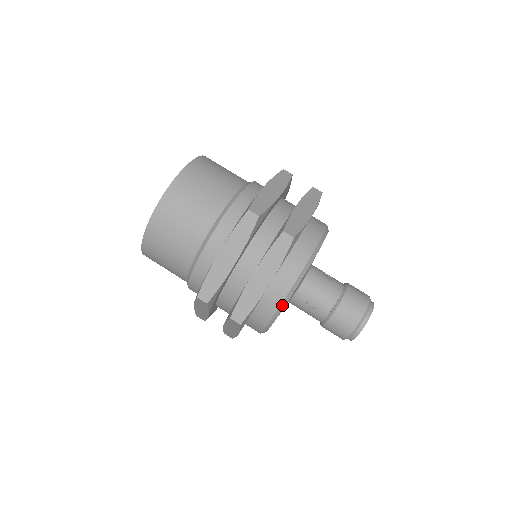
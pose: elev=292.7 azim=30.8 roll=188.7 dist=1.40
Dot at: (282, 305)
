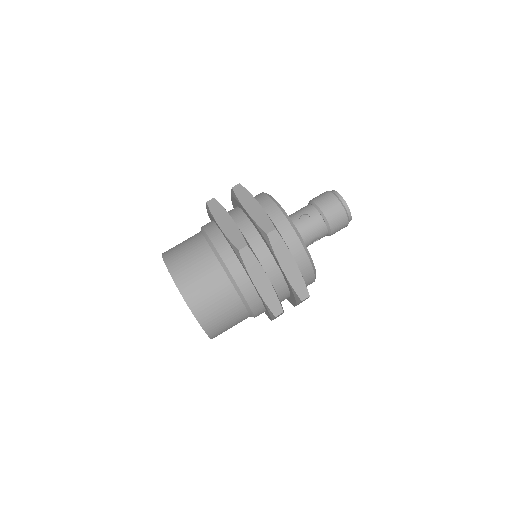
Dot at: (283, 212)
